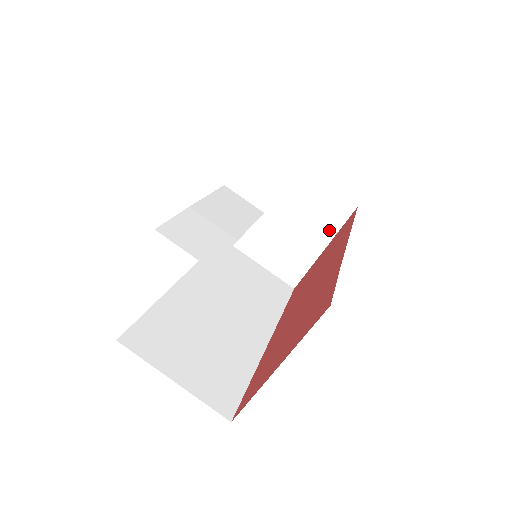
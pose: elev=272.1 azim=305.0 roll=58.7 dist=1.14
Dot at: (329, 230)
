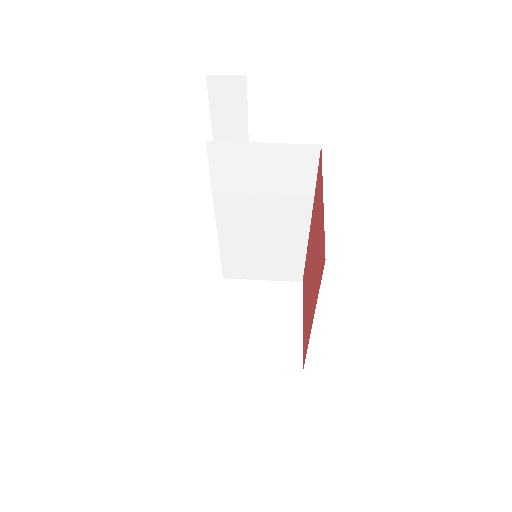
Dot at: (295, 308)
